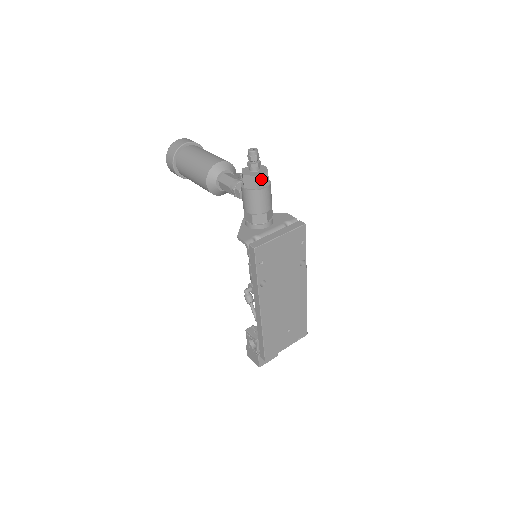
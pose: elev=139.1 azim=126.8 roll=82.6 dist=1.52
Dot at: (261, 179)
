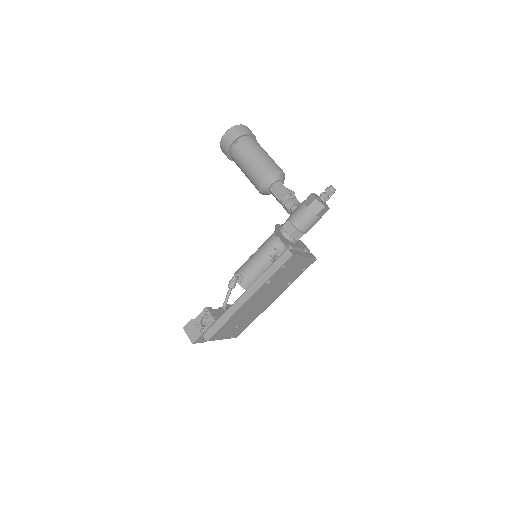
Dot at: (324, 210)
